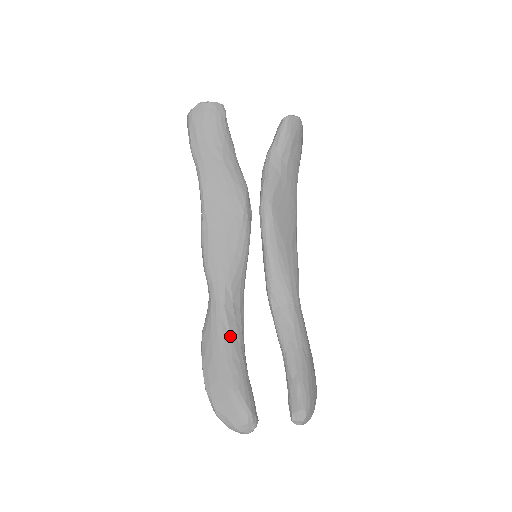
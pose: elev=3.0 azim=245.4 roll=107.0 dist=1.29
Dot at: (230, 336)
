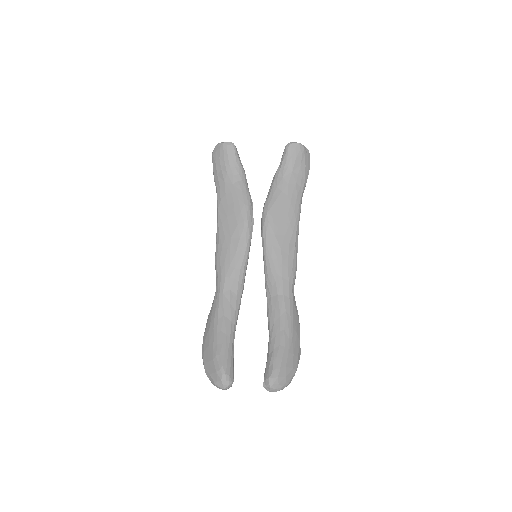
Dot at: (223, 315)
